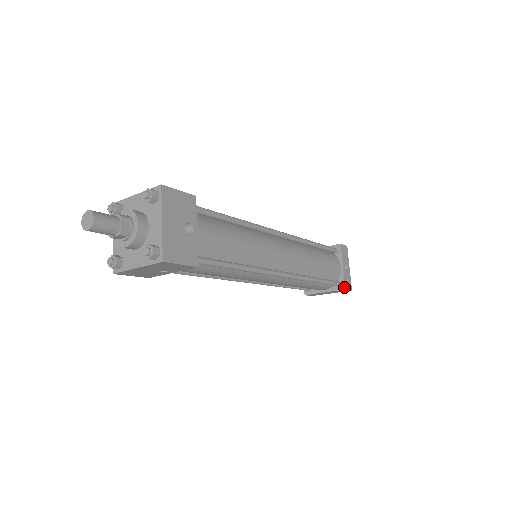
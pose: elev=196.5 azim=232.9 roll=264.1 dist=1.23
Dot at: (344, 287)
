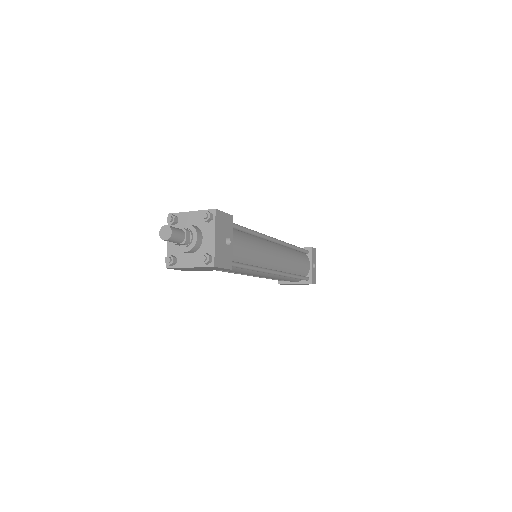
Dot at: (311, 282)
